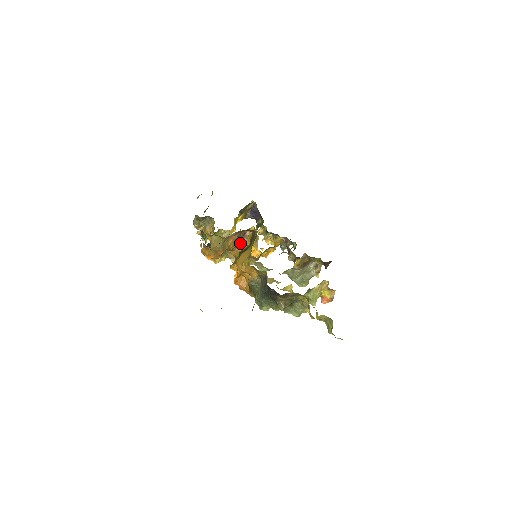
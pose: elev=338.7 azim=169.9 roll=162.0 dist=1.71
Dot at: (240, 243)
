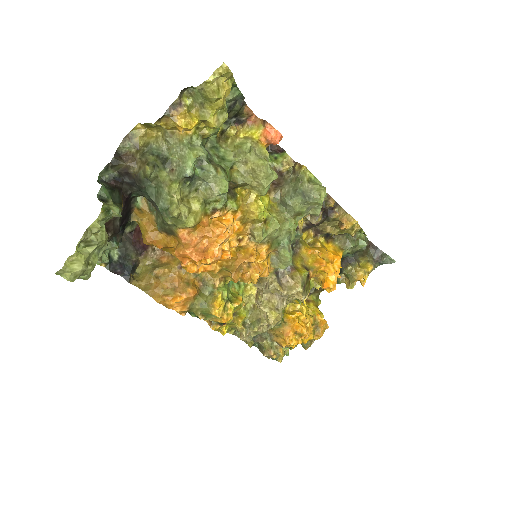
Dot at: occluded
